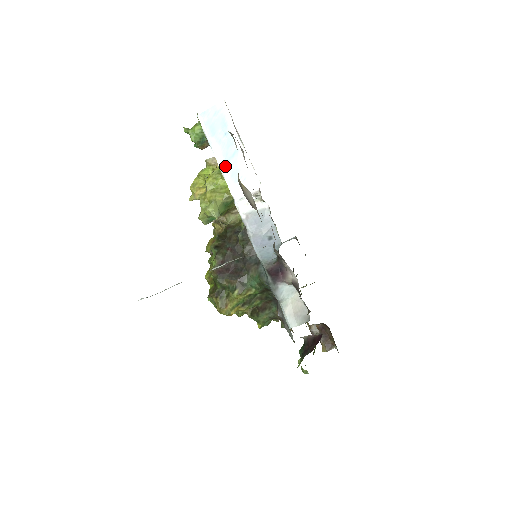
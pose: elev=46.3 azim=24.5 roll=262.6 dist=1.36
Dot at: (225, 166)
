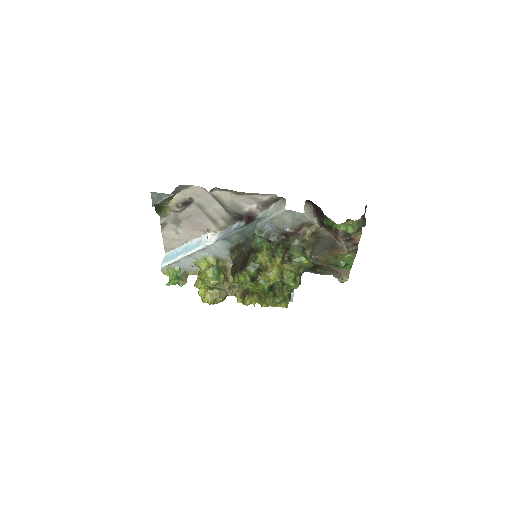
Dot at: (188, 252)
